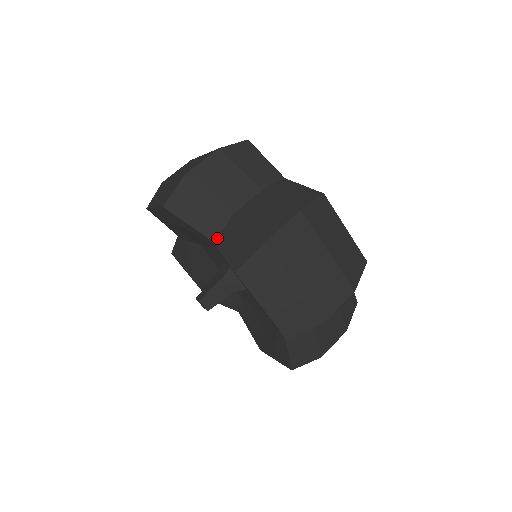
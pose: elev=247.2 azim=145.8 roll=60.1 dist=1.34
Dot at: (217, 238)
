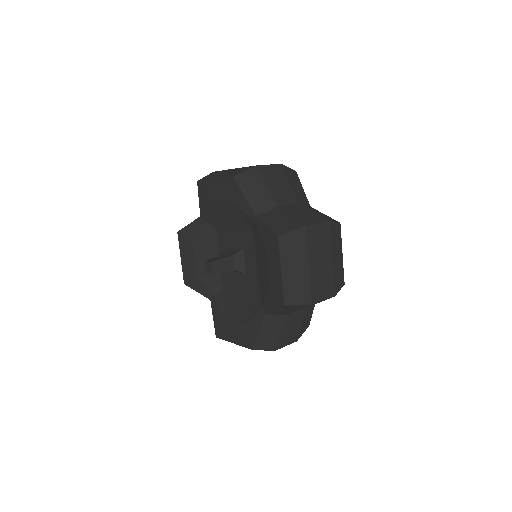
Dot at: (262, 215)
